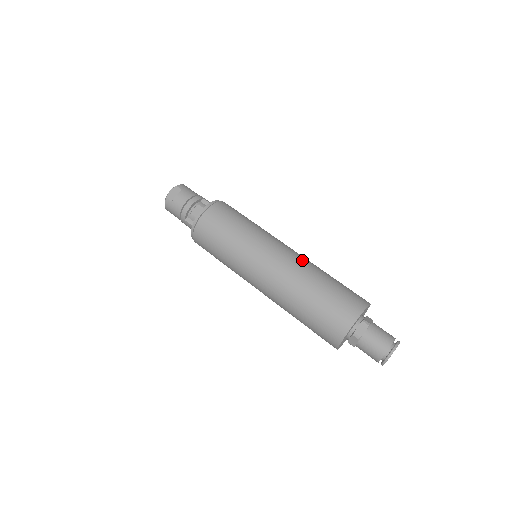
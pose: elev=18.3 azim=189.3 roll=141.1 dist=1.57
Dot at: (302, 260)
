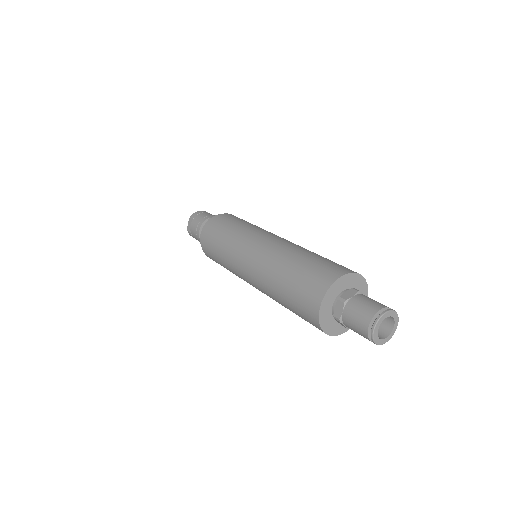
Dot at: (274, 250)
